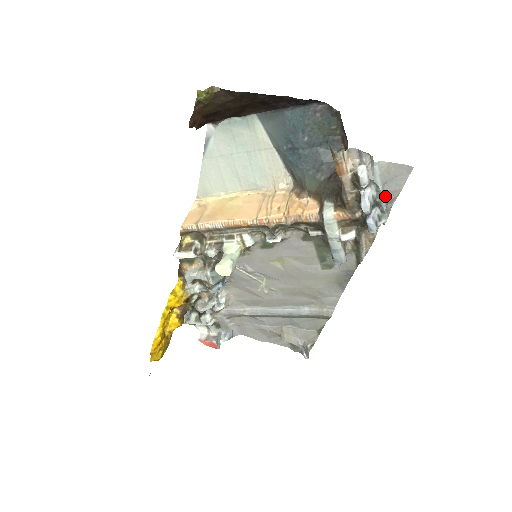
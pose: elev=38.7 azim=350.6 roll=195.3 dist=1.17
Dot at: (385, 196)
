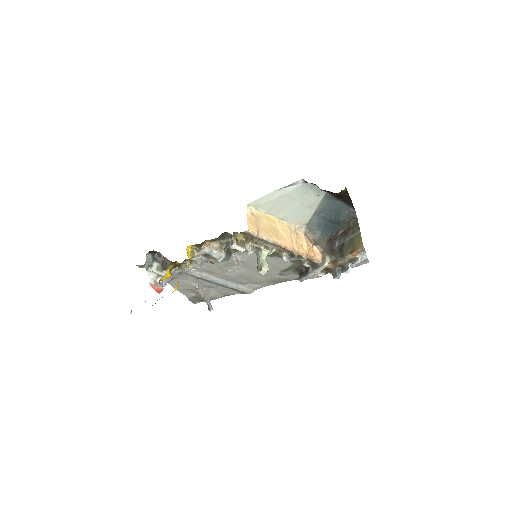
Dot at: occluded
